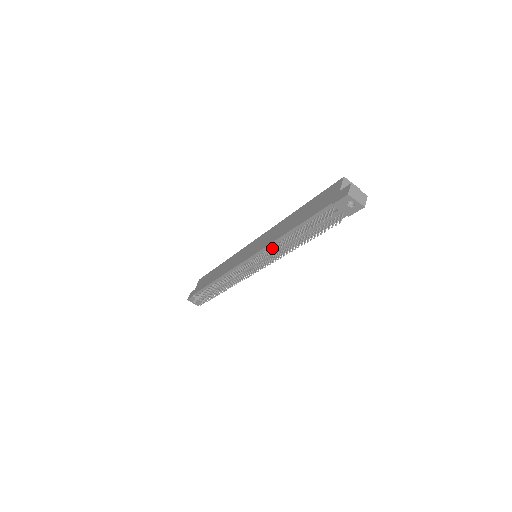
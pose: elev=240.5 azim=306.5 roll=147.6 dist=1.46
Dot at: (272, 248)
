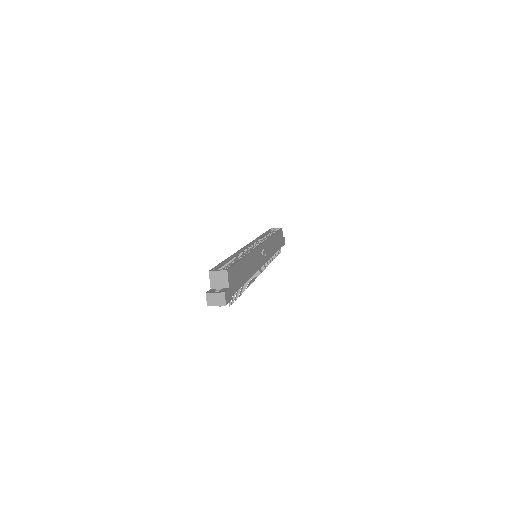
Dot at: occluded
